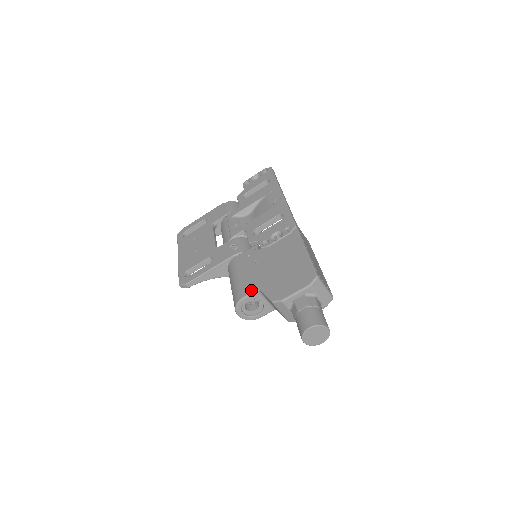
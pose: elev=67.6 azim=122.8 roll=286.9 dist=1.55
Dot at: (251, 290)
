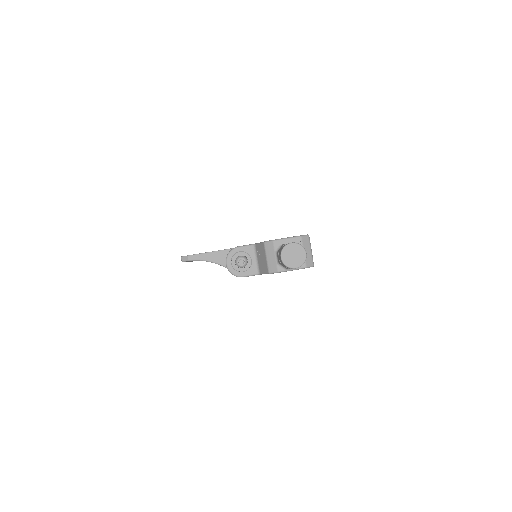
Dot at: occluded
